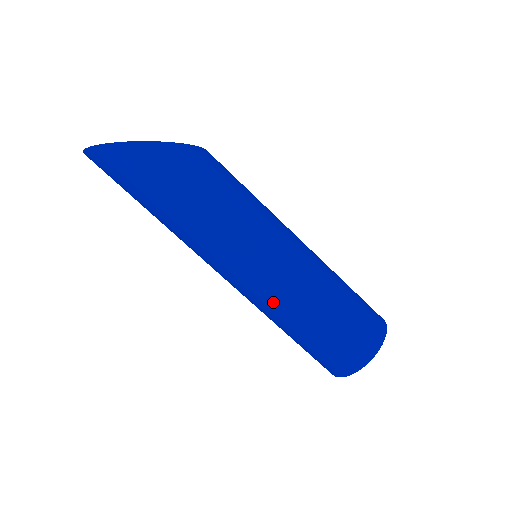
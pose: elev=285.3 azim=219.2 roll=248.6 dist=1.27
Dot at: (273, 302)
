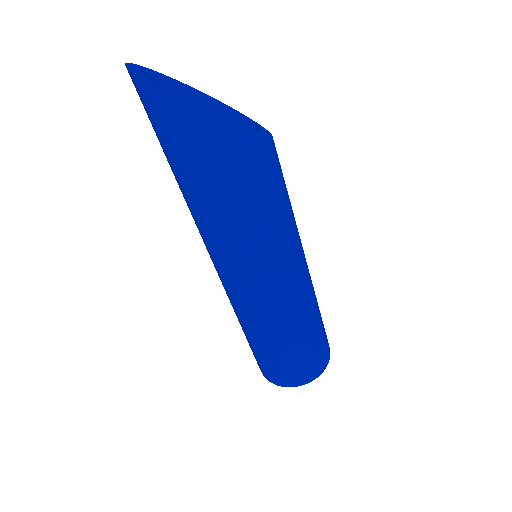
Dot at: (247, 314)
